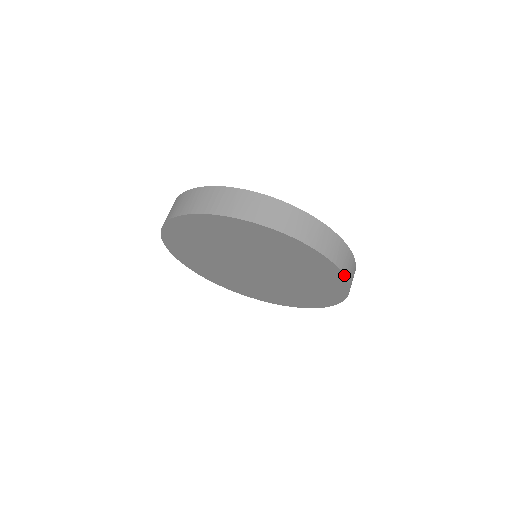
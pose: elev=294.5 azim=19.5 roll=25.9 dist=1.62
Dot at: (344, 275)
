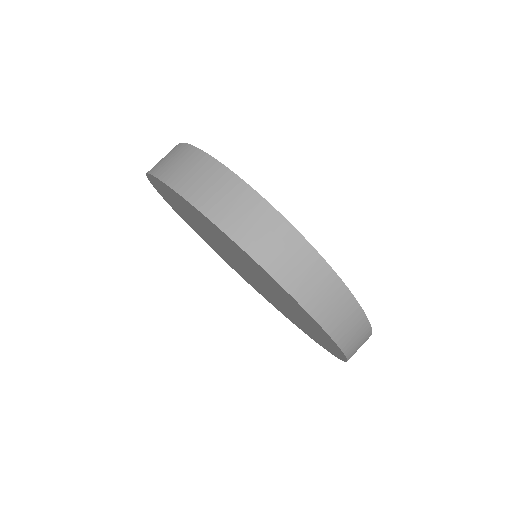
Dot at: (344, 354)
